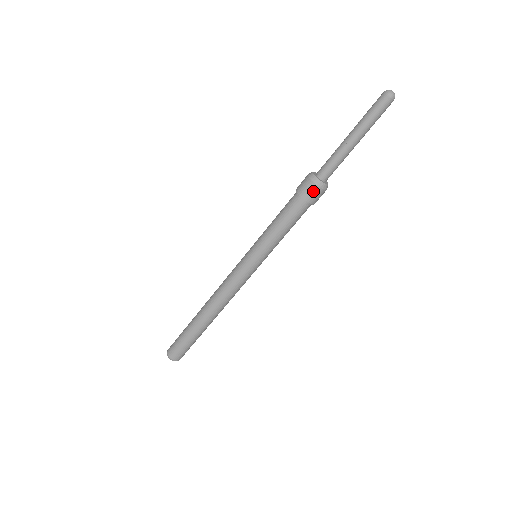
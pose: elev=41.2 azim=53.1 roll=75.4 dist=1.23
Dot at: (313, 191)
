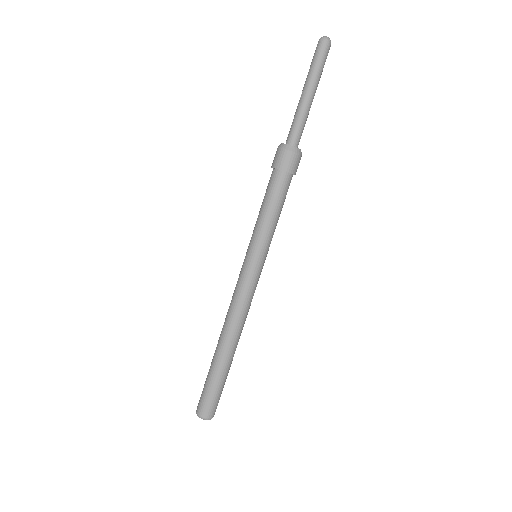
Dot at: (291, 159)
